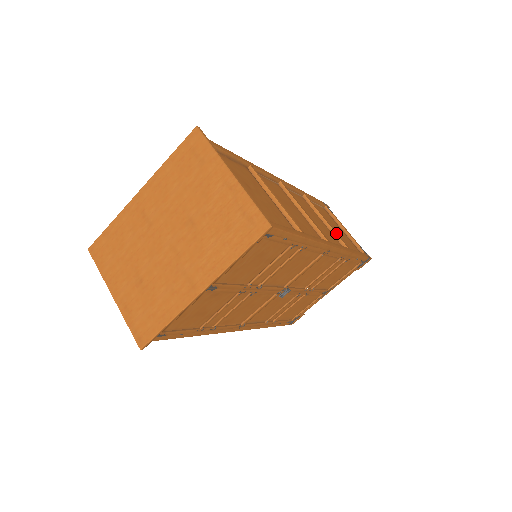
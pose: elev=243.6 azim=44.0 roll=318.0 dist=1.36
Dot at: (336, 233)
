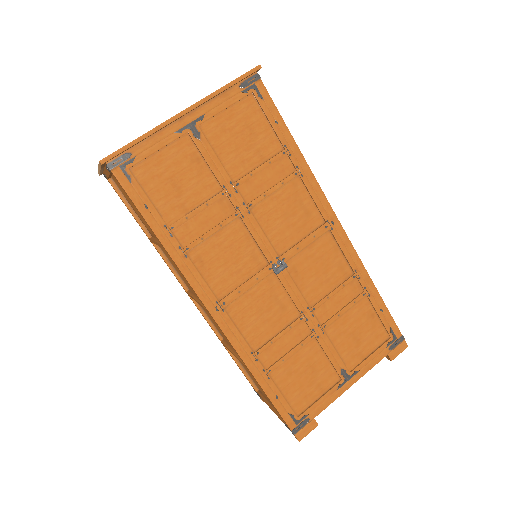
Dot at: occluded
